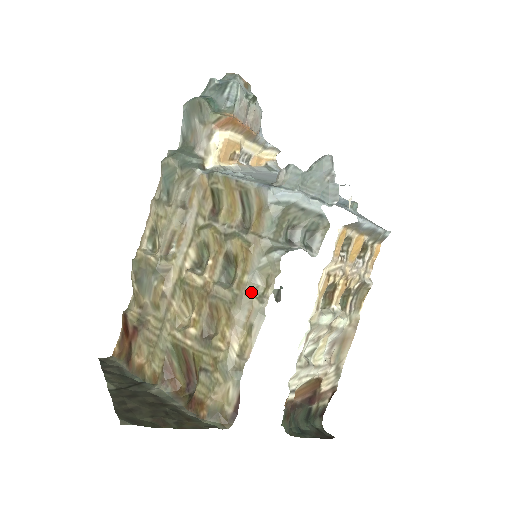
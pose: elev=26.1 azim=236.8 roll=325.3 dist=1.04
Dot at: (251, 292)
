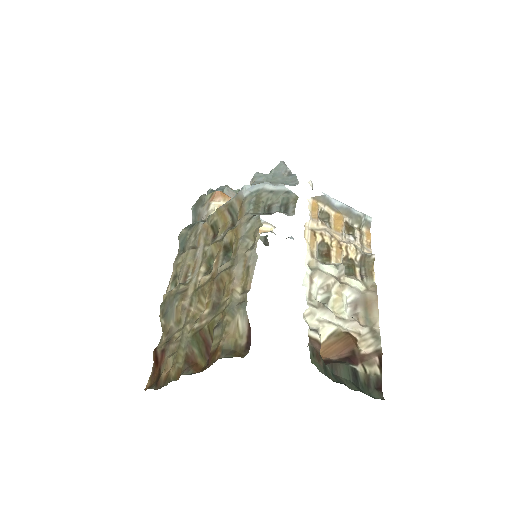
Dot at: (244, 249)
